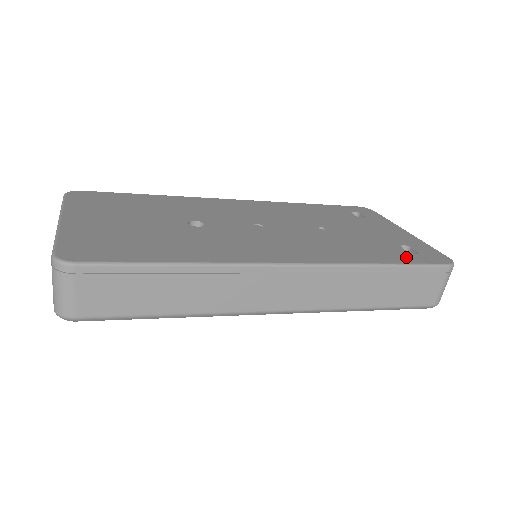
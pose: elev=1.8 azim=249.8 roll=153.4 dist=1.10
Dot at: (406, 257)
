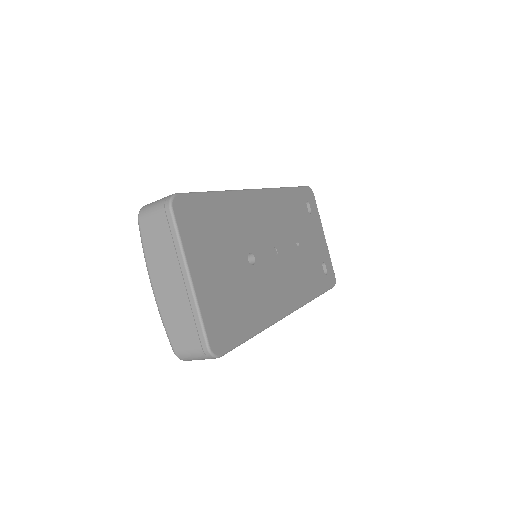
Dot at: (324, 283)
